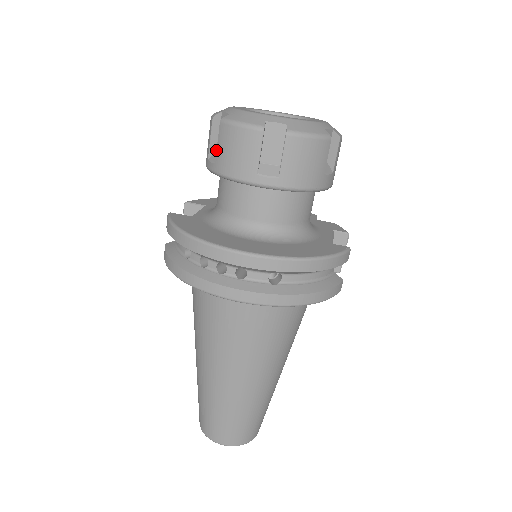
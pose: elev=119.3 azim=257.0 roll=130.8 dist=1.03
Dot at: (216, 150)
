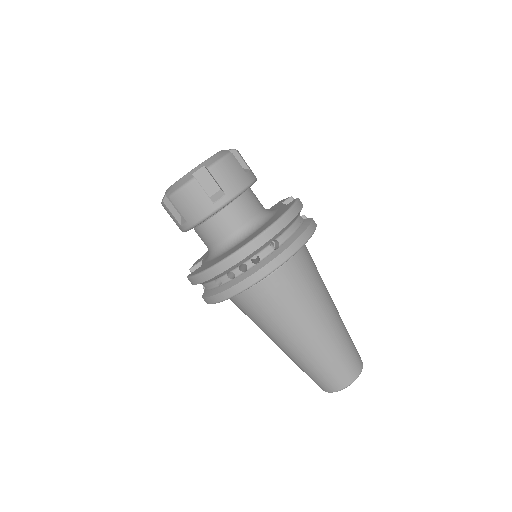
Dot at: (181, 217)
